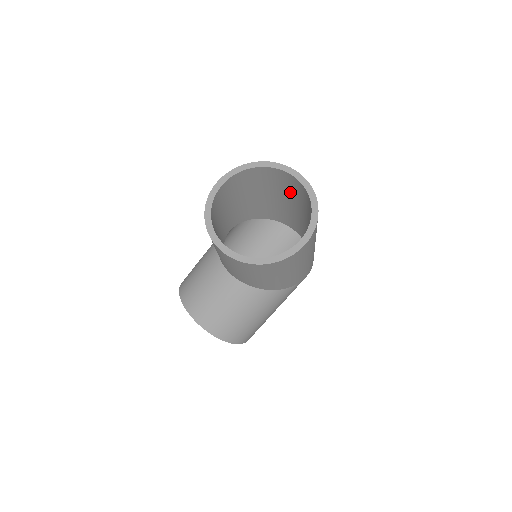
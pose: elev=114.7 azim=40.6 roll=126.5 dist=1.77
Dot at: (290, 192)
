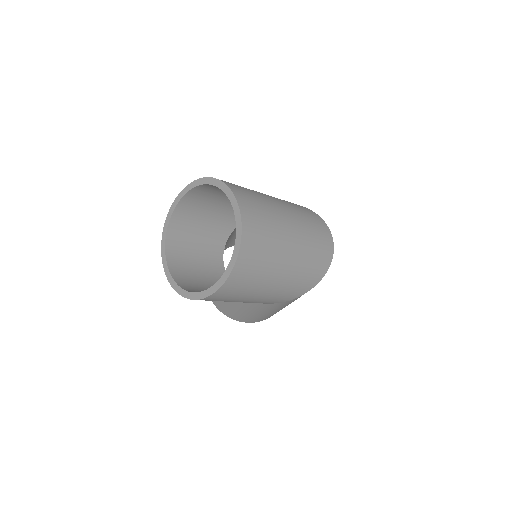
Dot at: occluded
